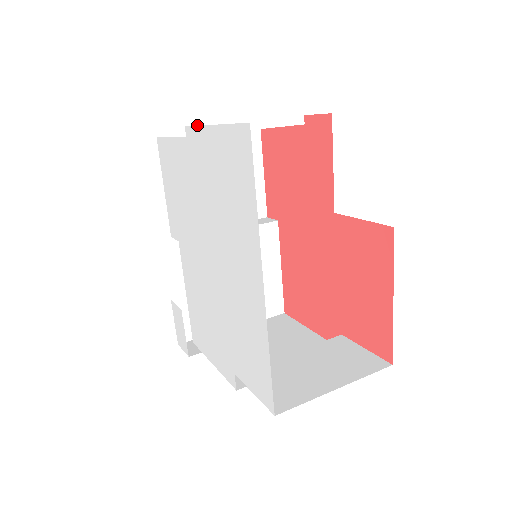
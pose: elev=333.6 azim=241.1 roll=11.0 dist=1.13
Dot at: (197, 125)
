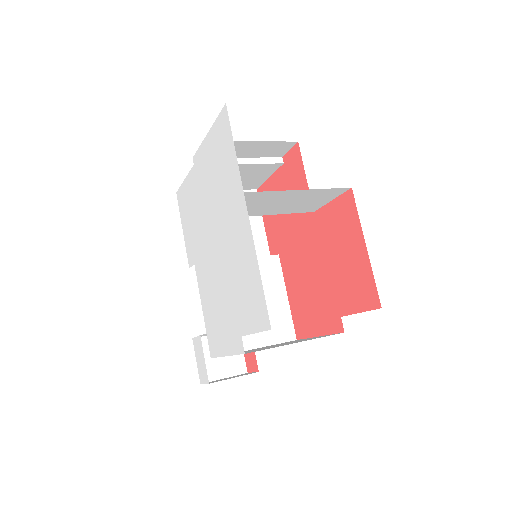
Dot at: occluded
